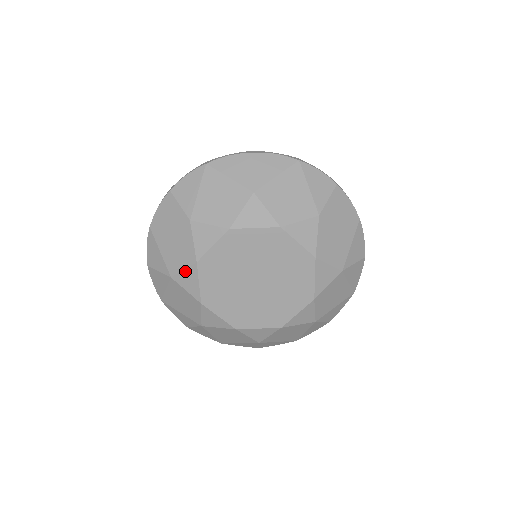
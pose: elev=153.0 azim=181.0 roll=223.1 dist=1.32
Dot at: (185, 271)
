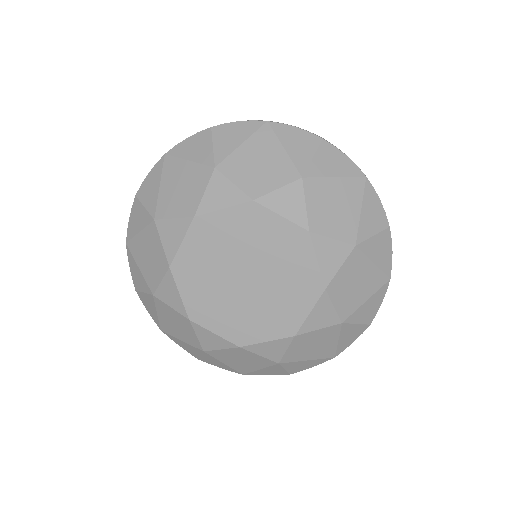
Dot at: (163, 282)
